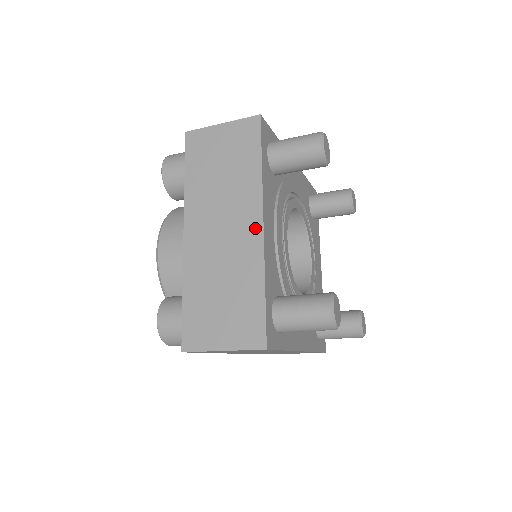
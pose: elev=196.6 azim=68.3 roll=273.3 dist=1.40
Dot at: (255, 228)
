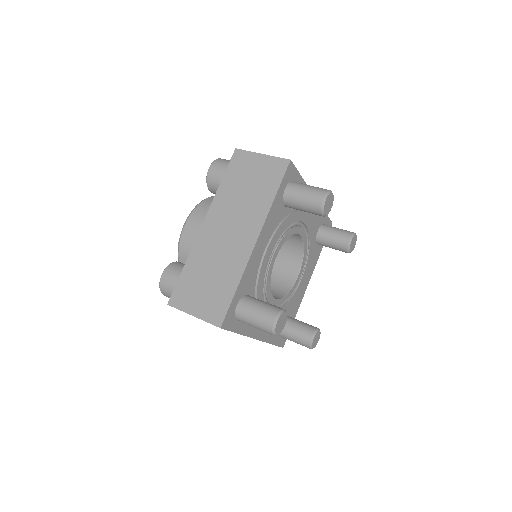
Dot at: (250, 242)
